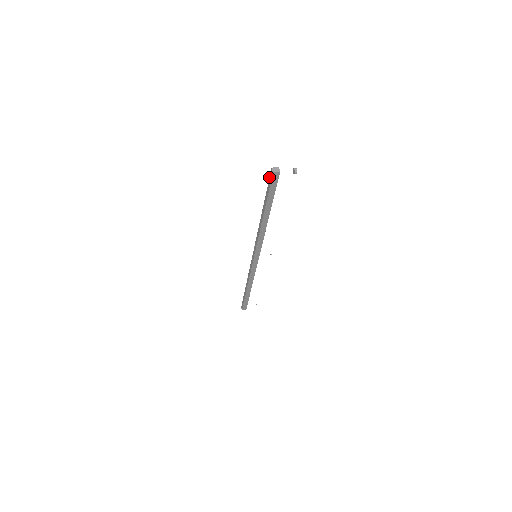
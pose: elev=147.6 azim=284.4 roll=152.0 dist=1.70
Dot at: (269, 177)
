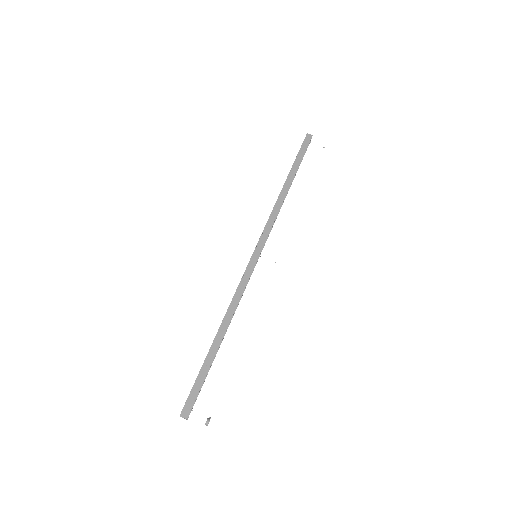
Dot at: occluded
